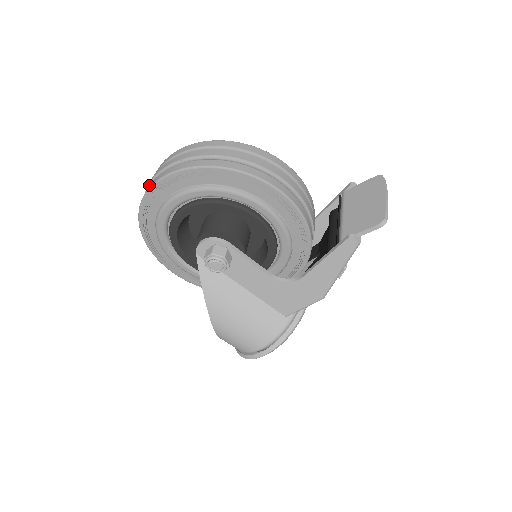
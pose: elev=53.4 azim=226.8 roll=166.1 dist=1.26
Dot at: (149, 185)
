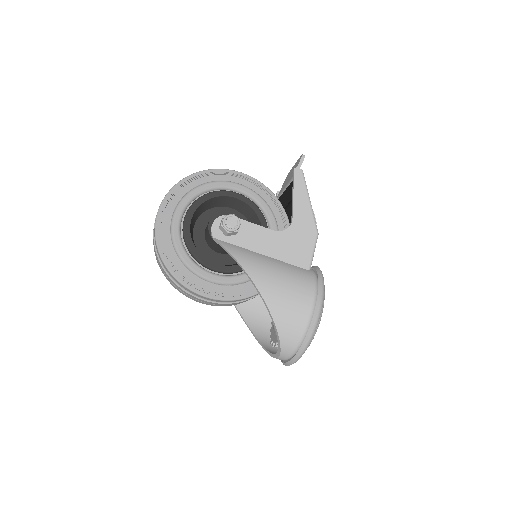
Dot at: occluded
